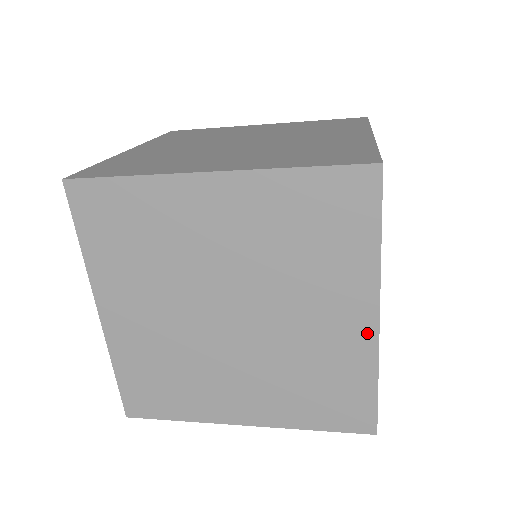
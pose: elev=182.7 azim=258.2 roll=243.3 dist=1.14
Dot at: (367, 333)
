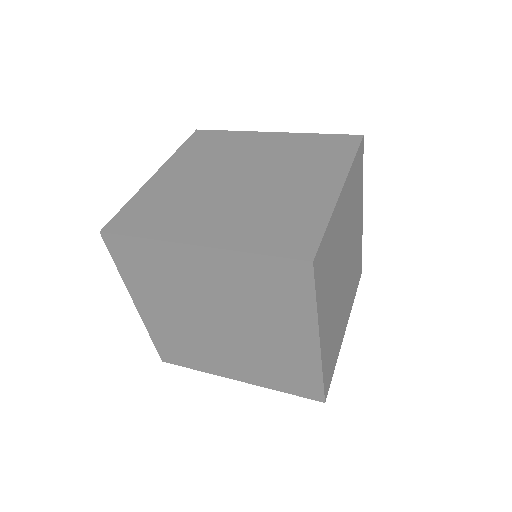
Dot at: (312, 350)
